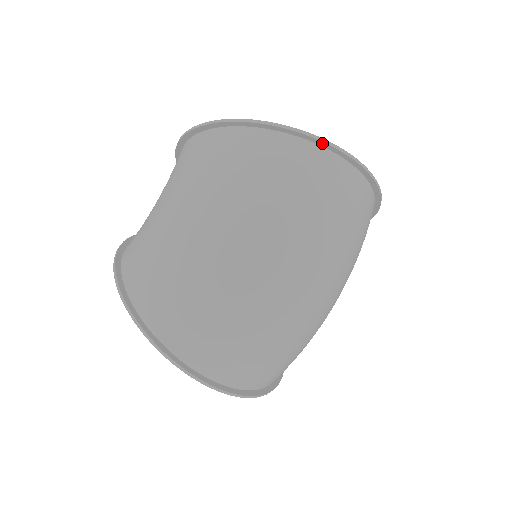
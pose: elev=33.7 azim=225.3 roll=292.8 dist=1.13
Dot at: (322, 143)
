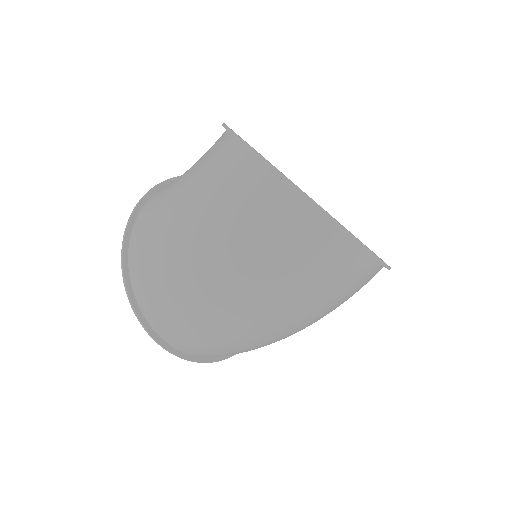
Dot at: (330, 220)
